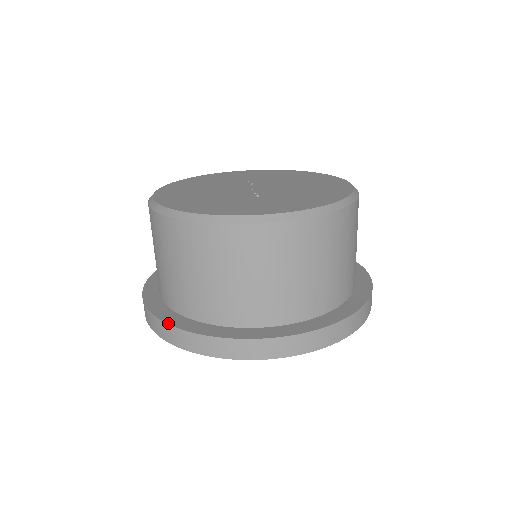
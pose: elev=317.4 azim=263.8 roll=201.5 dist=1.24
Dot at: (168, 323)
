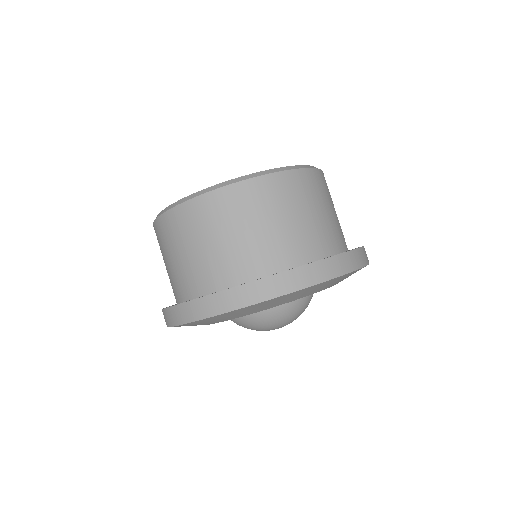
Dot at: (267, 276)
